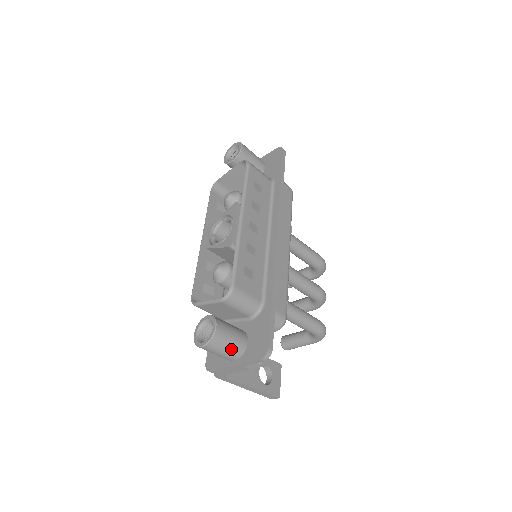
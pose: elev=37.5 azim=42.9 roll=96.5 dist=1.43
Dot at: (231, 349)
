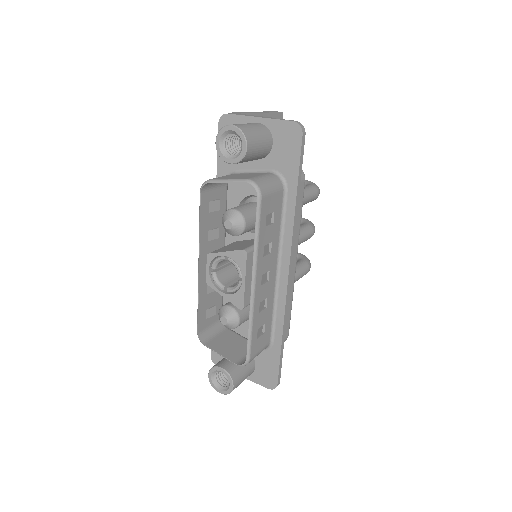
Dot at: occluded
